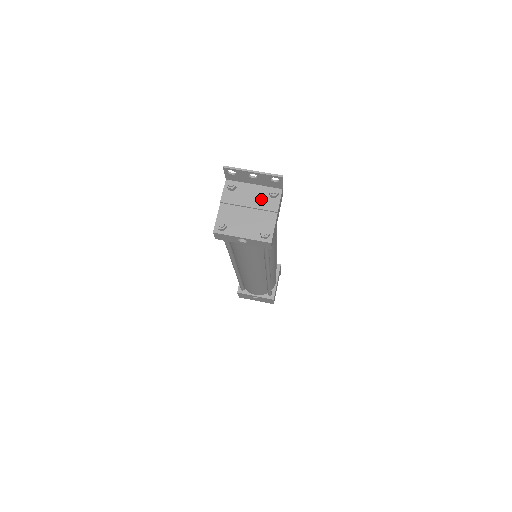
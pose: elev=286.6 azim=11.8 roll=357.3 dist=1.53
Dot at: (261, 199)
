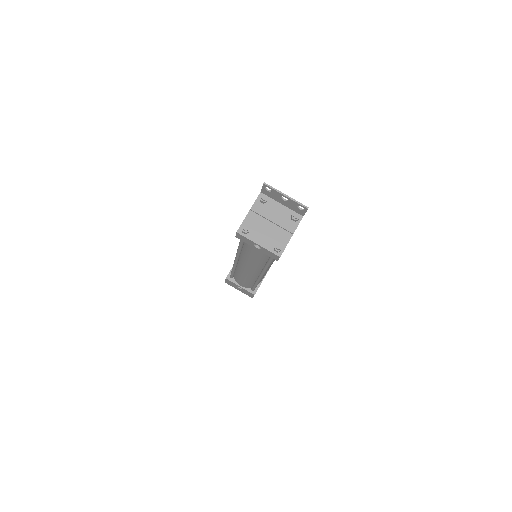
Dot at: (284, 218)
